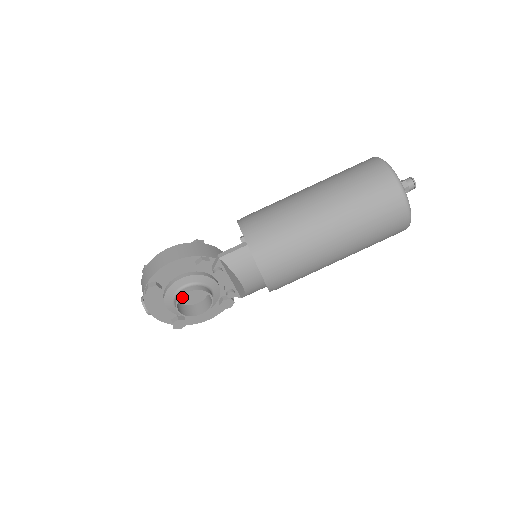
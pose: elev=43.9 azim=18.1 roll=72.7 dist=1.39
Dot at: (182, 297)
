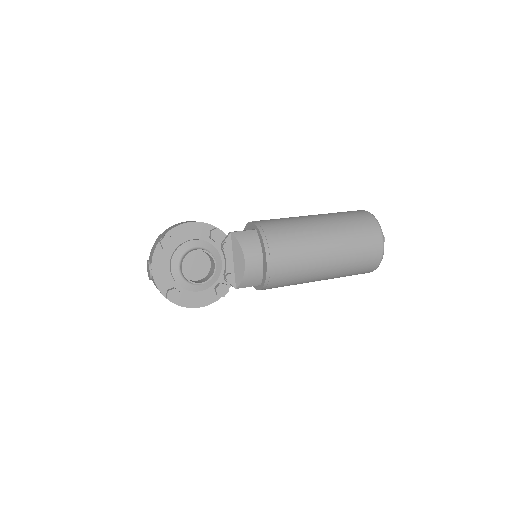
Dot at: (186, 266)
